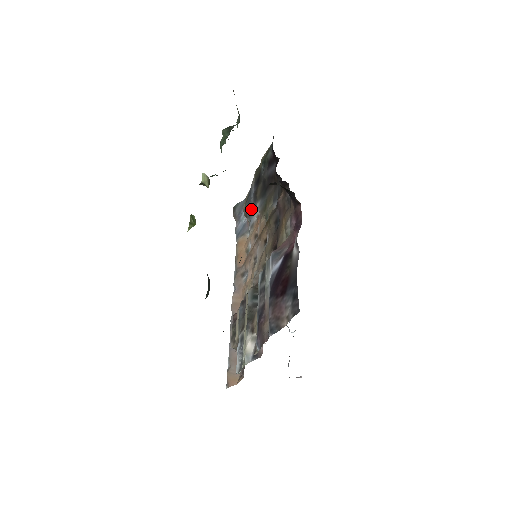
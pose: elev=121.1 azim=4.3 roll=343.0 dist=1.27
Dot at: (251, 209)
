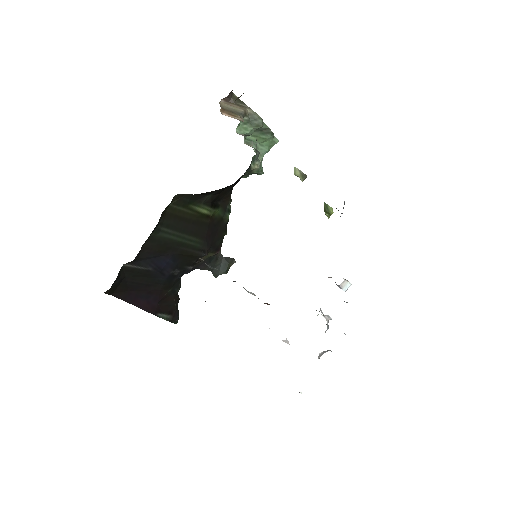
Dot at: occluded
